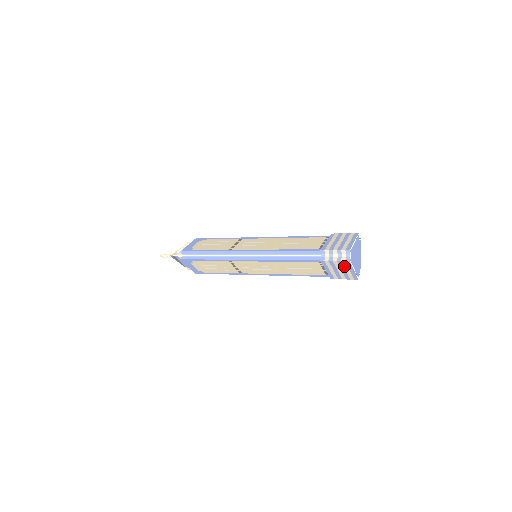
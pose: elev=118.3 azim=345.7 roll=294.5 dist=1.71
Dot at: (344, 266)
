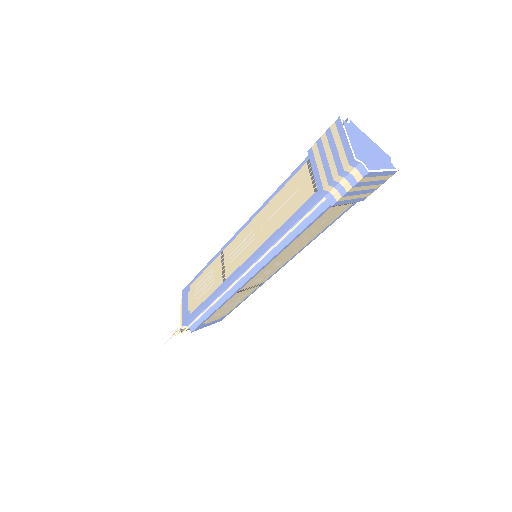
Dot at: (367, 181)
